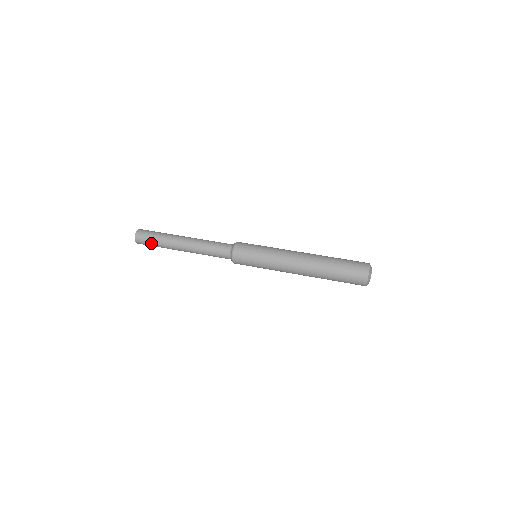
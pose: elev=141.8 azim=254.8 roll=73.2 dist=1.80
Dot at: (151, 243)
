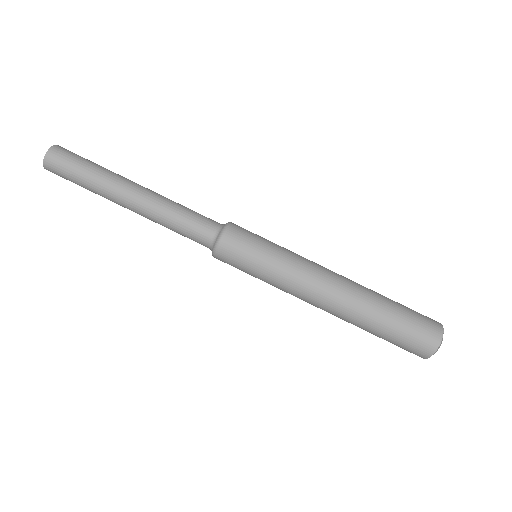
Dot at: (73, 178)
